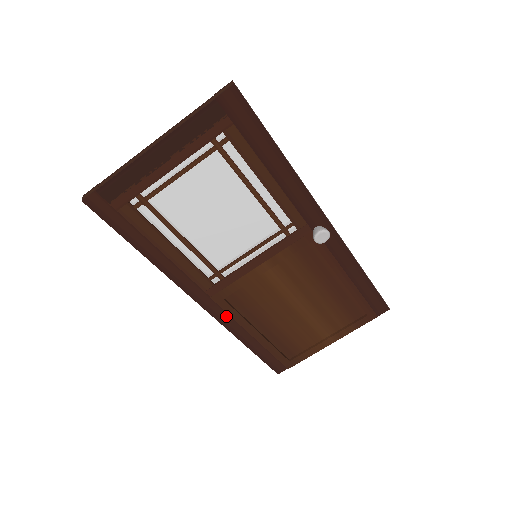
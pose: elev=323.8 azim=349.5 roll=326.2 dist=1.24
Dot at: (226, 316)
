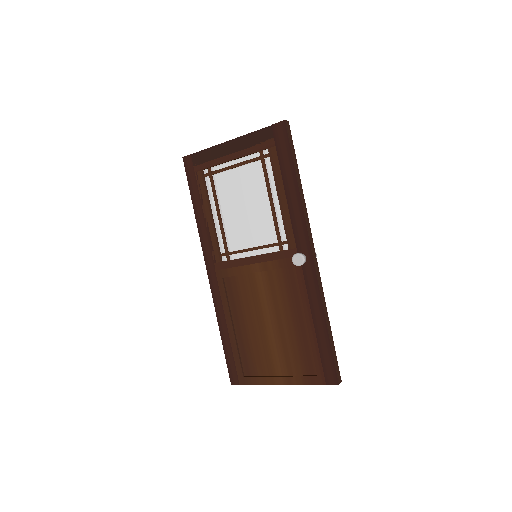
Dot at: (219, 295)
